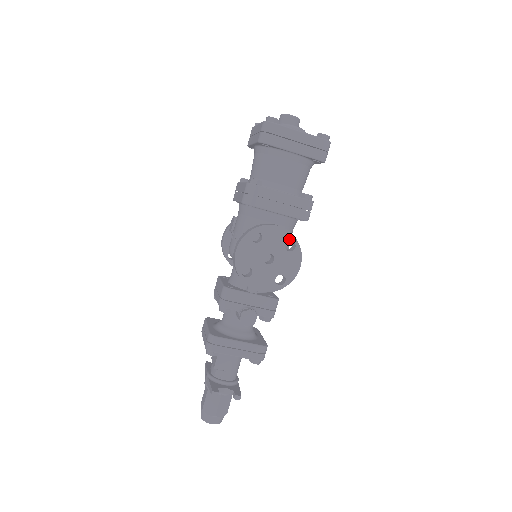
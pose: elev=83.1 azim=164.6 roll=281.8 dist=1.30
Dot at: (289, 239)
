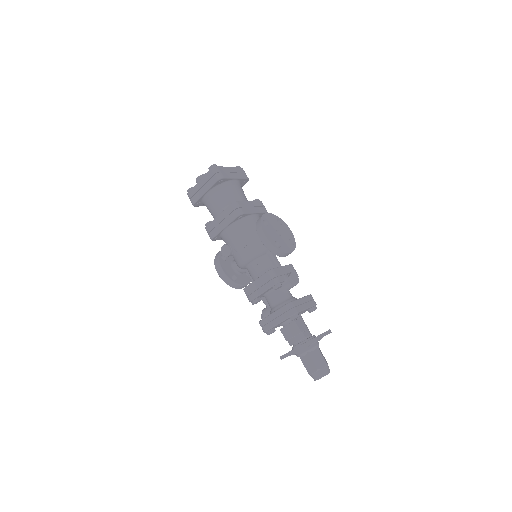
Dot at: (276, 218)
